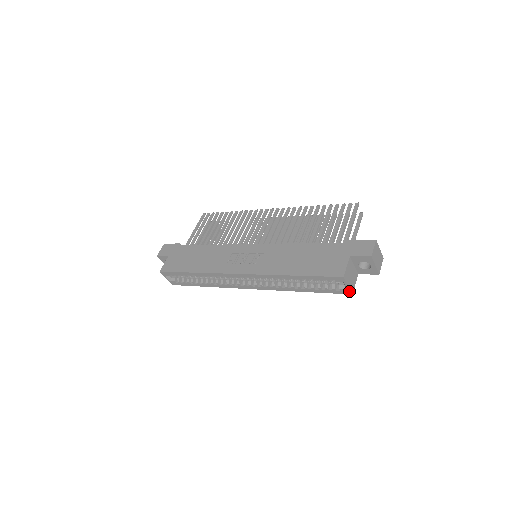
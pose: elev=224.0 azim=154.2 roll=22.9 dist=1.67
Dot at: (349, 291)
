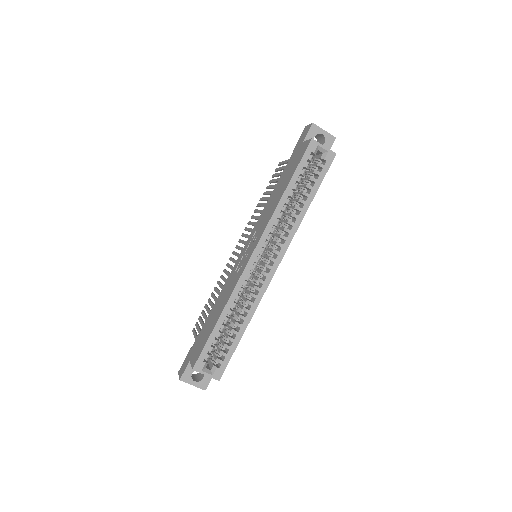
Dot at: (331, 153)
